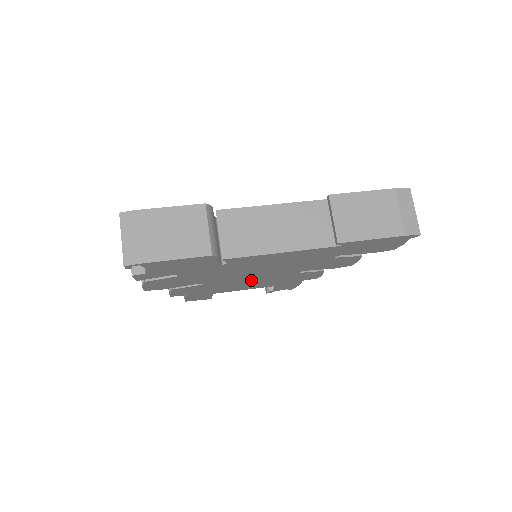
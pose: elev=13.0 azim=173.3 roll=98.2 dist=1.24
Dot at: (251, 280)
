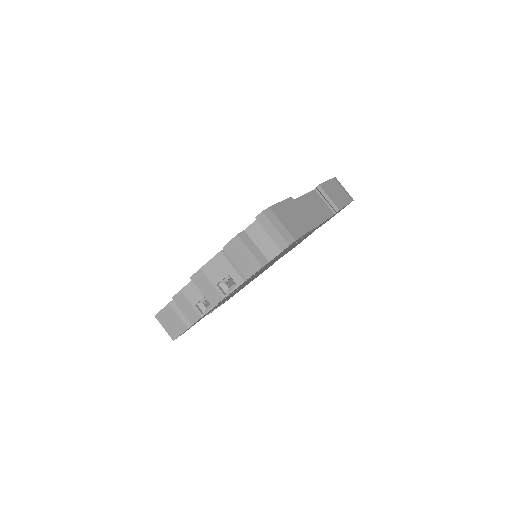
Dot at: occluded
